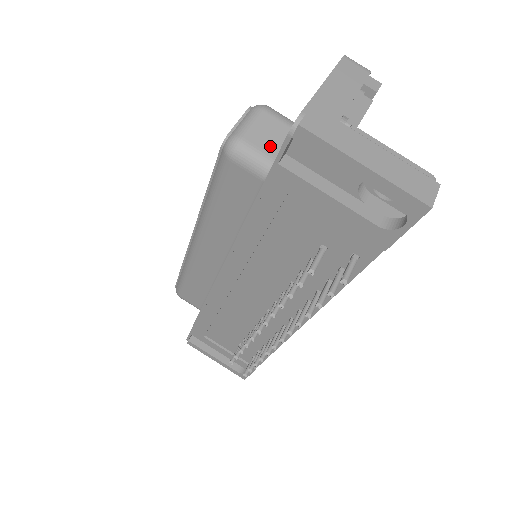
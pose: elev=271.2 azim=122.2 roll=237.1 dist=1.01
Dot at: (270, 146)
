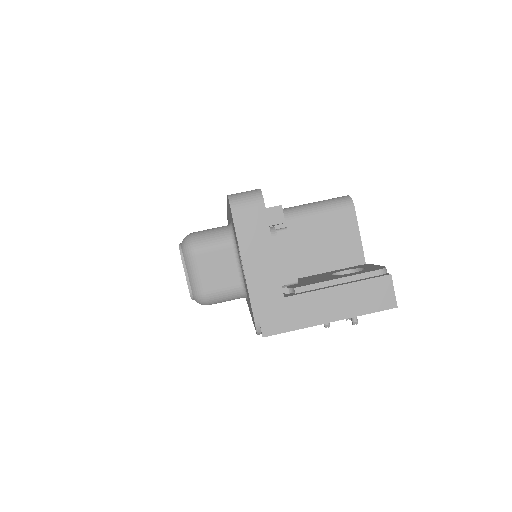
Dot at: (228, 279)
